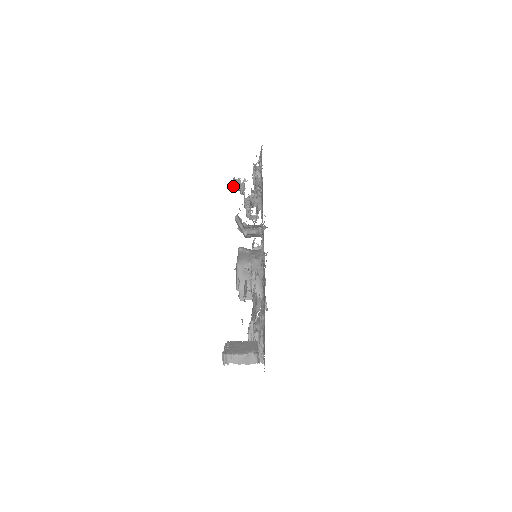
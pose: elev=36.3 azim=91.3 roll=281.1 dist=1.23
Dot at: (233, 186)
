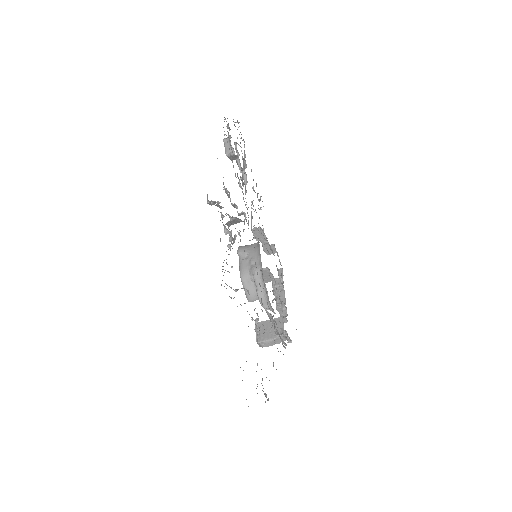
Dot at: (209, 204)
